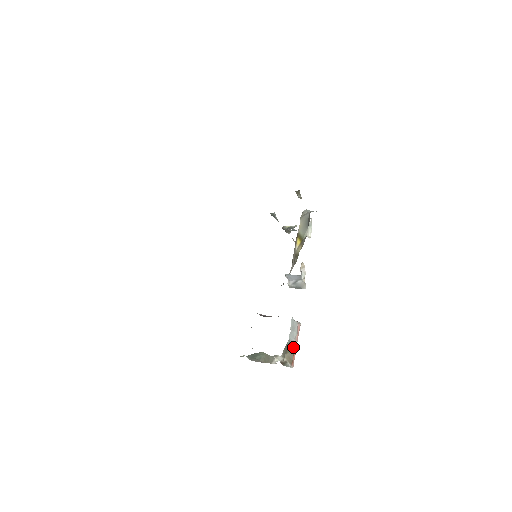
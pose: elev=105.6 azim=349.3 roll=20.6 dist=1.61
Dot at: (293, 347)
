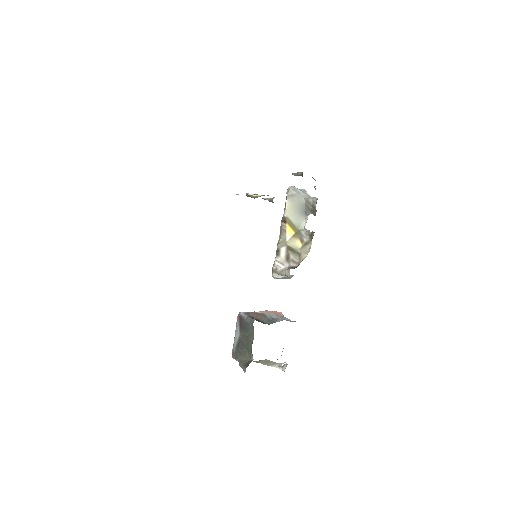
Dot at: occluded
